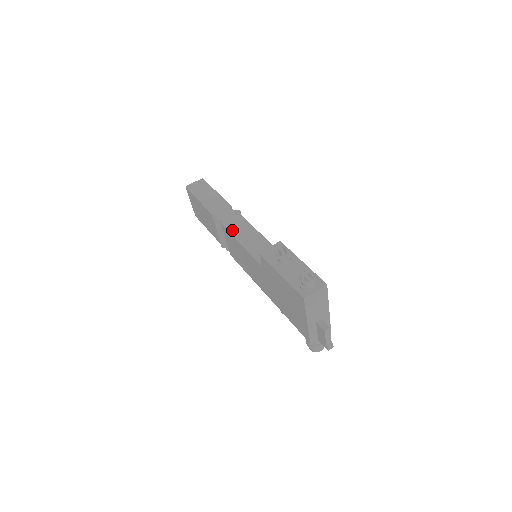
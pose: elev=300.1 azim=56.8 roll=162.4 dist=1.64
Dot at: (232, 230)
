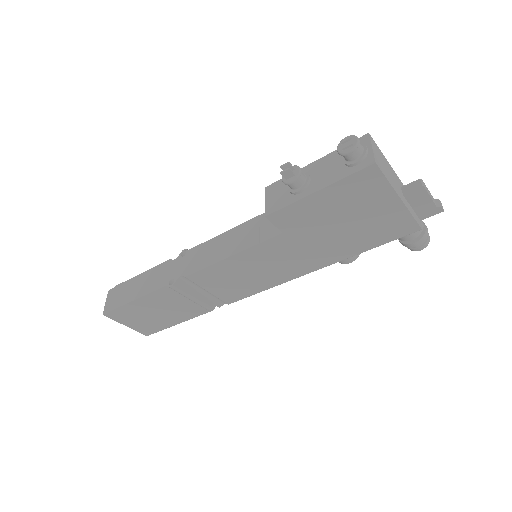
Dot at: (203, 264)
